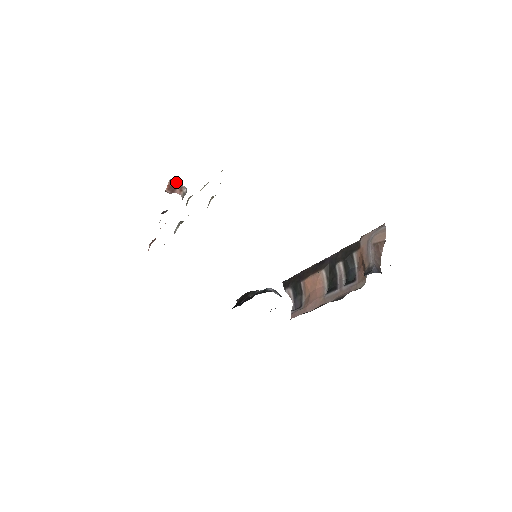
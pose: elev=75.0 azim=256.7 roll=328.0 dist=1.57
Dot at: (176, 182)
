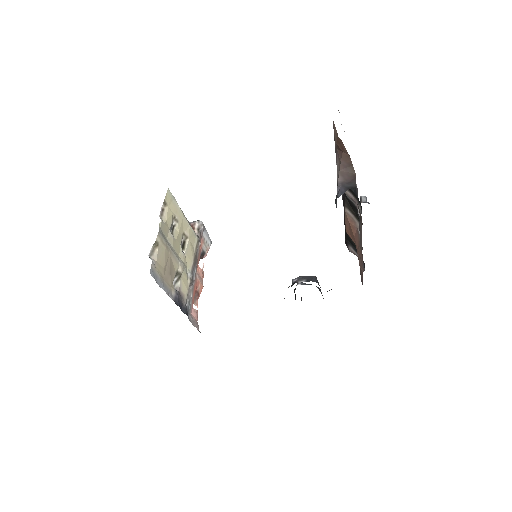
Dot at: occluded
